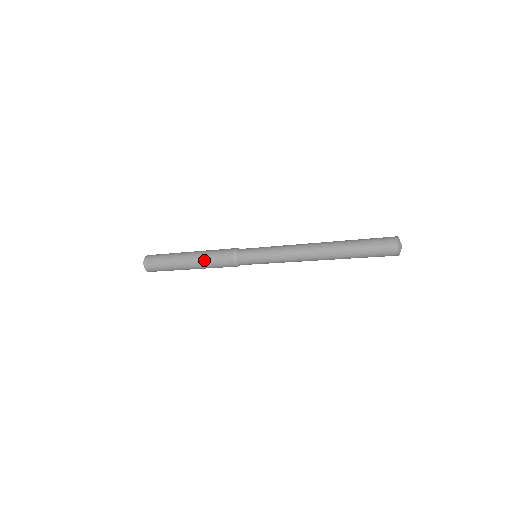
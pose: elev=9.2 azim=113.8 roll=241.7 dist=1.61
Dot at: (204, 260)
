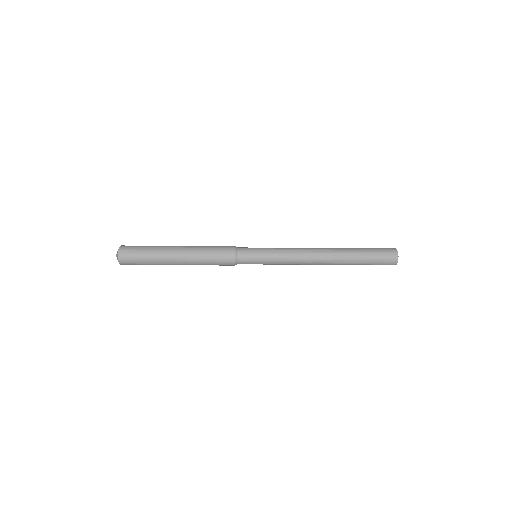
Dot at: (199, 251)
